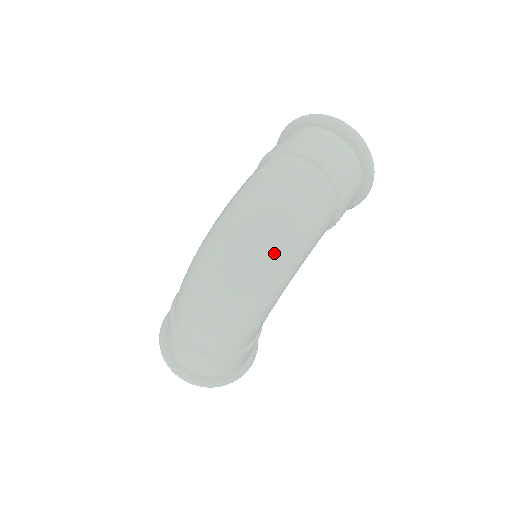
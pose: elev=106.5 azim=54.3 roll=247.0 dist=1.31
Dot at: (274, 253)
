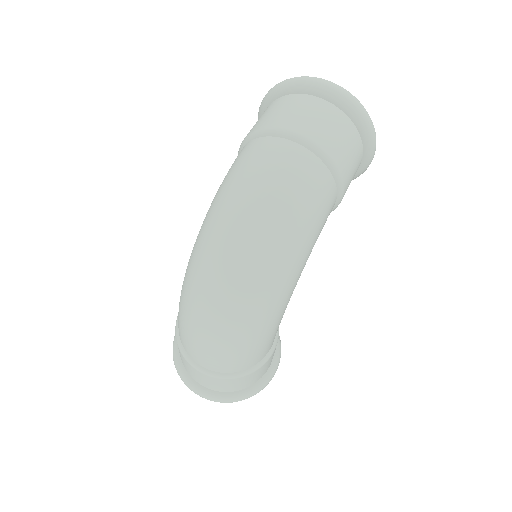
Dot at: (269, 259)
